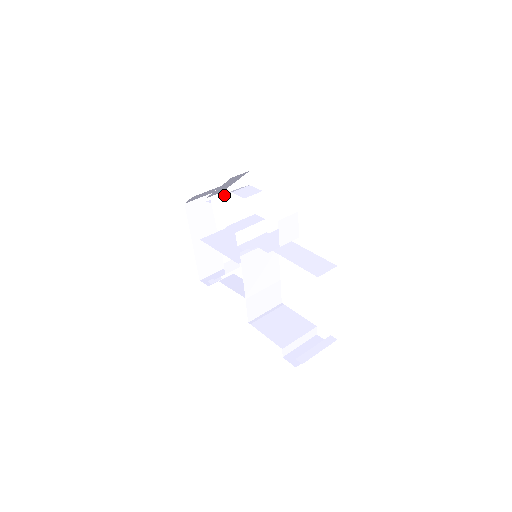
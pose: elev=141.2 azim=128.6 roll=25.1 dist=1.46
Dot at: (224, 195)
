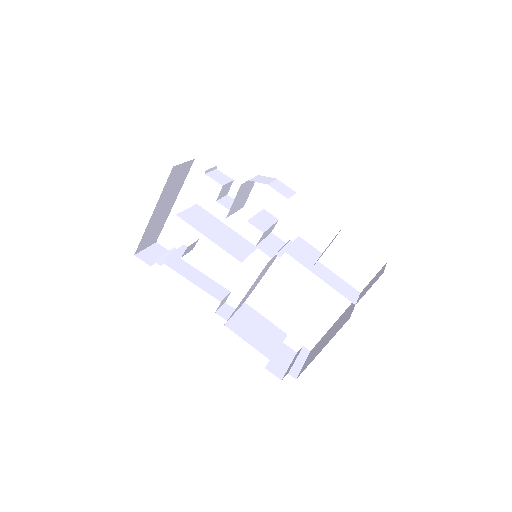
Dot at: (248, 181)
